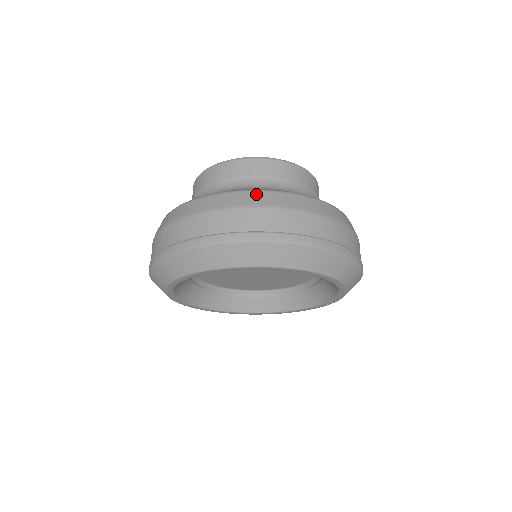
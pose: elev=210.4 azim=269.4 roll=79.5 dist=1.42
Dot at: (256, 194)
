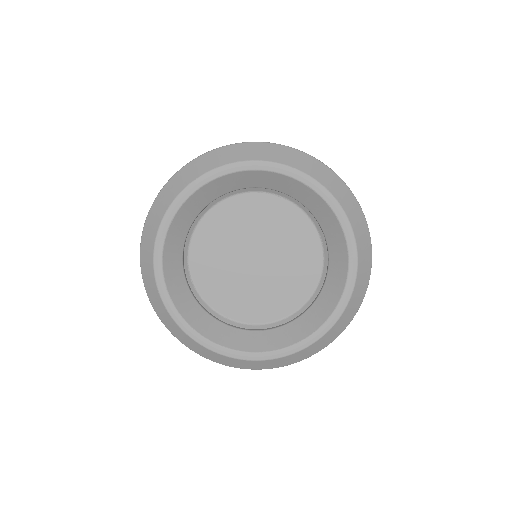
Dot at: occluded
